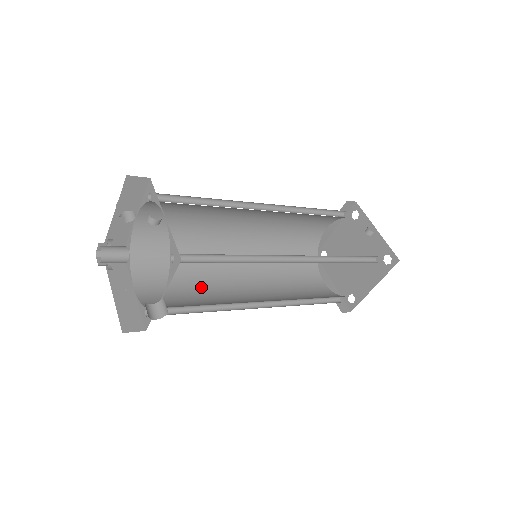
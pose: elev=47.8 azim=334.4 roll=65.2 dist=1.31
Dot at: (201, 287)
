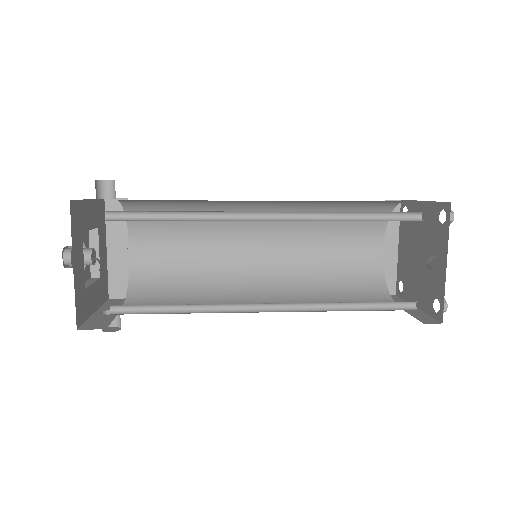
Dot at: (205, 250)
